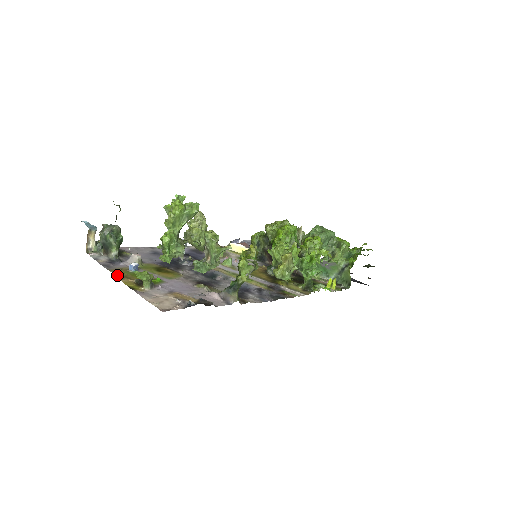
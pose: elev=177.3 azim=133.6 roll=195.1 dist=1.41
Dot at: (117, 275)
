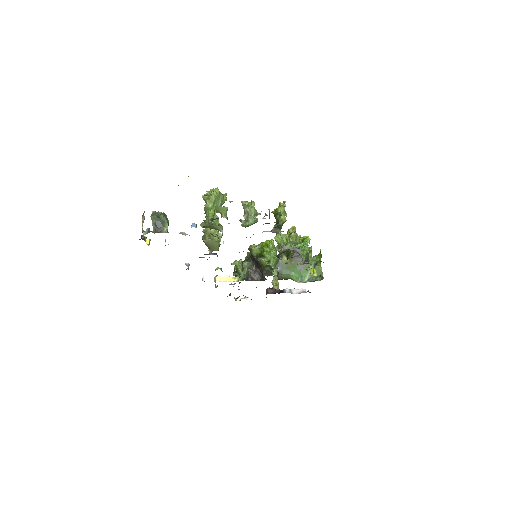
Dot at: occluded
